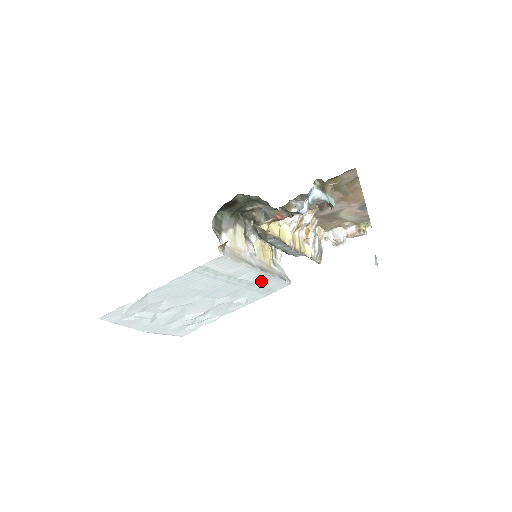
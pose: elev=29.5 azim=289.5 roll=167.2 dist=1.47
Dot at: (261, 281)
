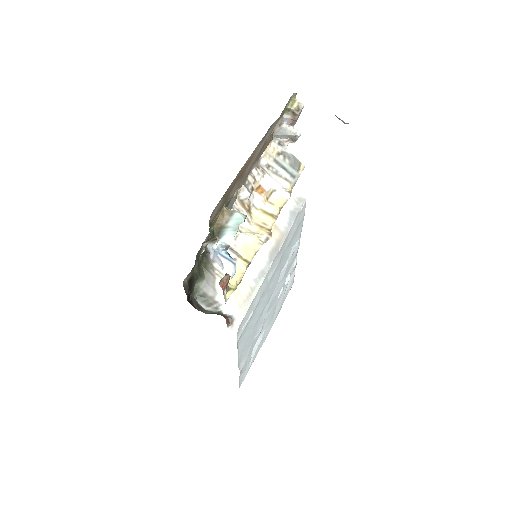
Dot at: (284, 248)
